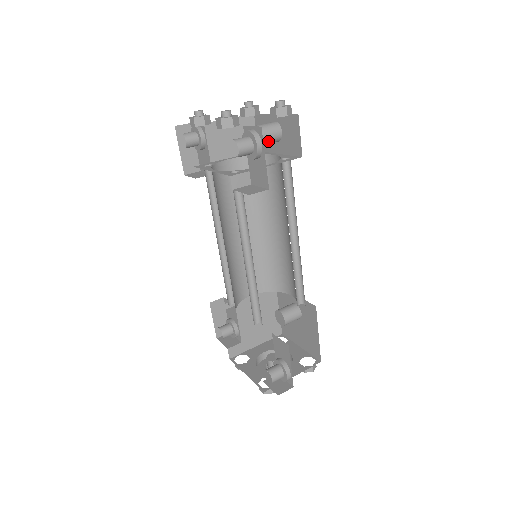
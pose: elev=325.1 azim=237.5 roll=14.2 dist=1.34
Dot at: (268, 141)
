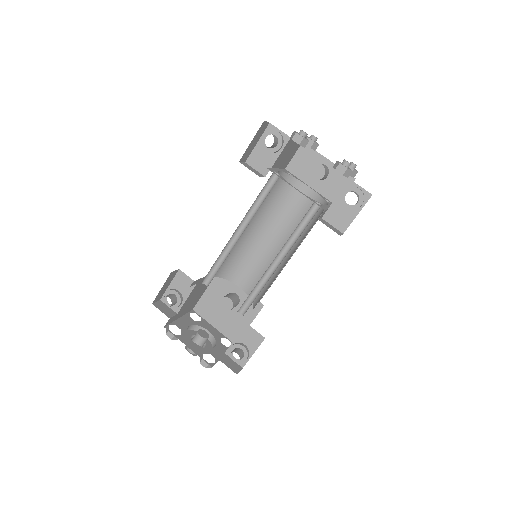
Dot at: occluded
